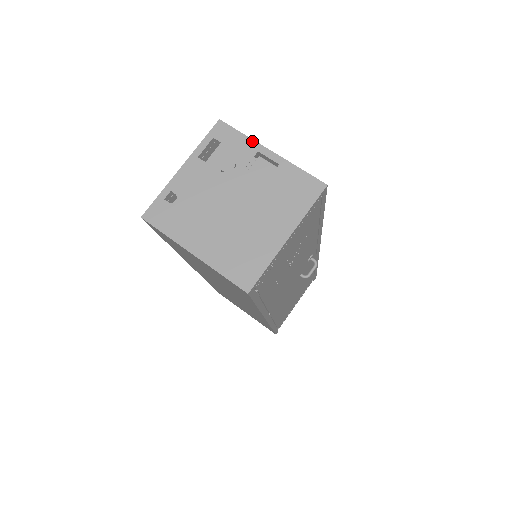
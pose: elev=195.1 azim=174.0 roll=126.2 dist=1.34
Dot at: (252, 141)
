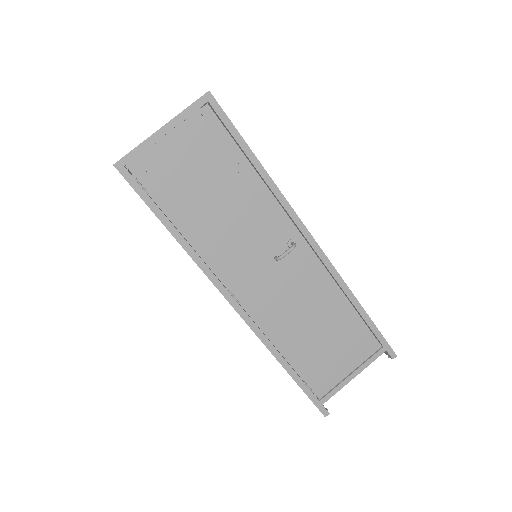
Dot at: occluded
